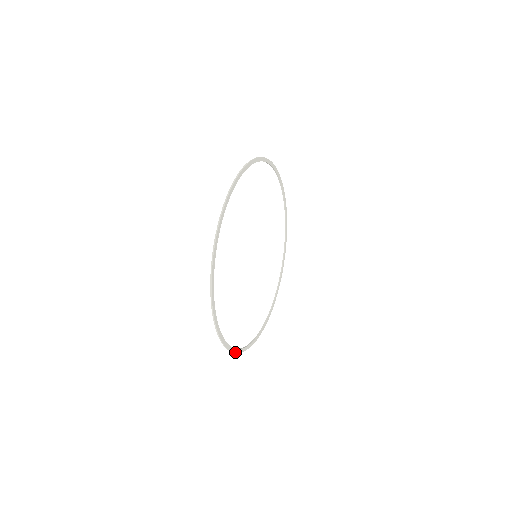
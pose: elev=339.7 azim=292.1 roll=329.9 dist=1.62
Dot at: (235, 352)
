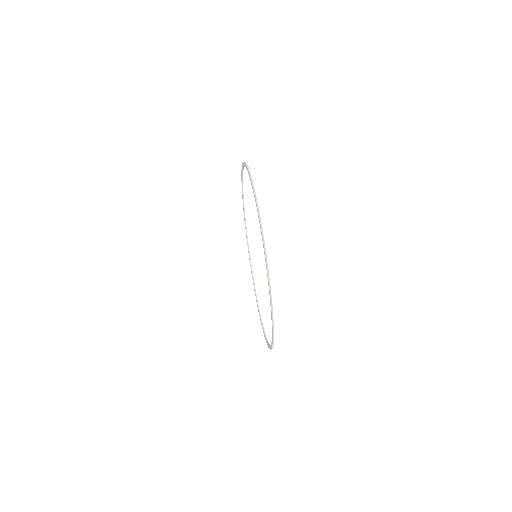
Dot at: (273, 345)
